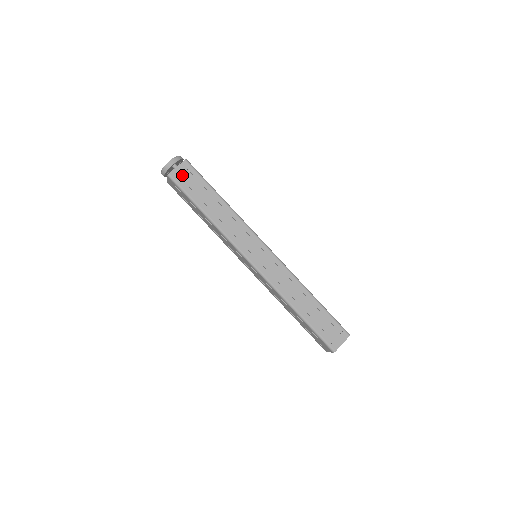
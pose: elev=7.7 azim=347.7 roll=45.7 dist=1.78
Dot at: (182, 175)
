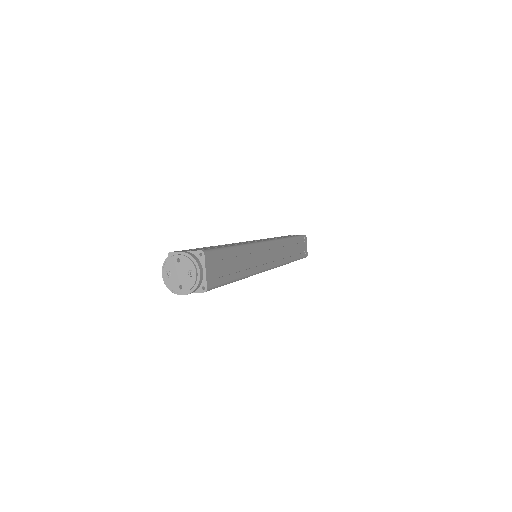
Dot at: (213, 273)
